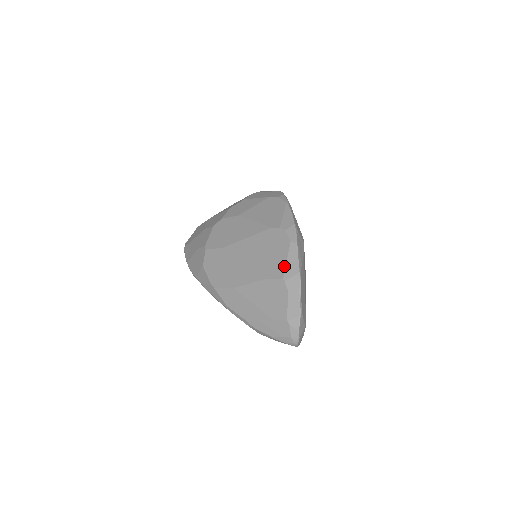
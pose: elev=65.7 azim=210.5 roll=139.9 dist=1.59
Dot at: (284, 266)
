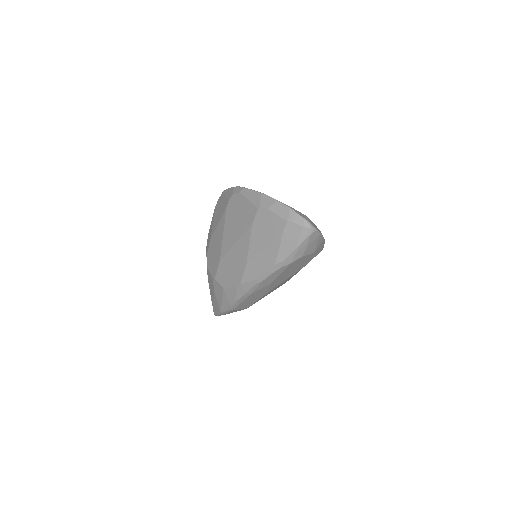
Dot at: (251, 204)
